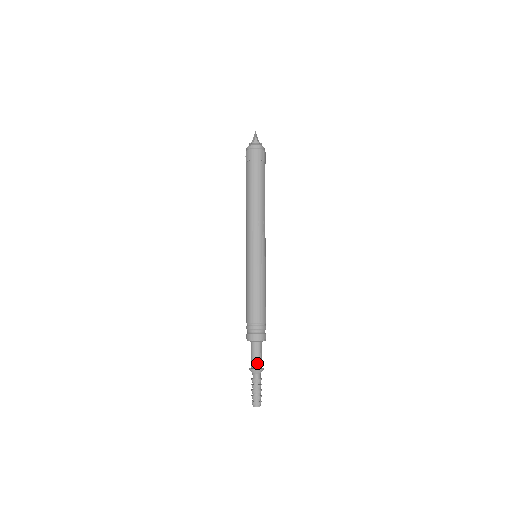
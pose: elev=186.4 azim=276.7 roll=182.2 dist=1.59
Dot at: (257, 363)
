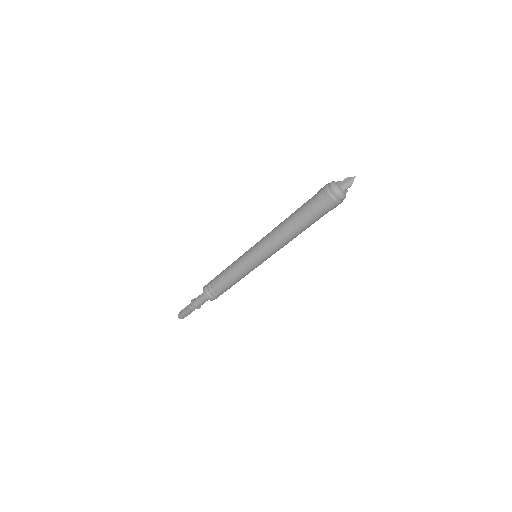
Dot at: occluded
